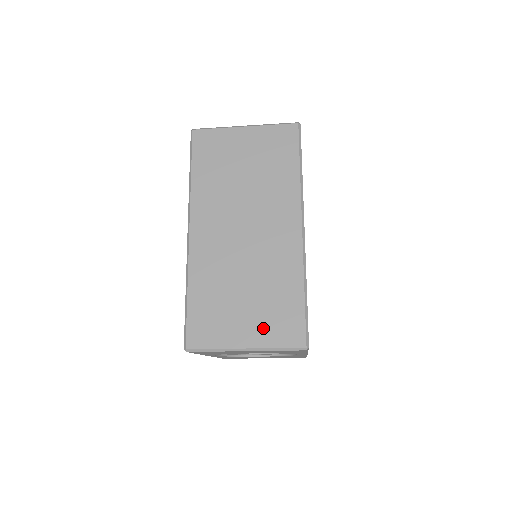
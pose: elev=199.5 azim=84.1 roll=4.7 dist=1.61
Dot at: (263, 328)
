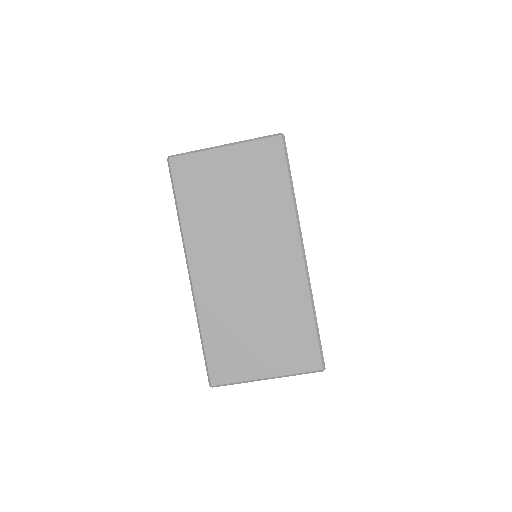
Dot at: (280, 357)
